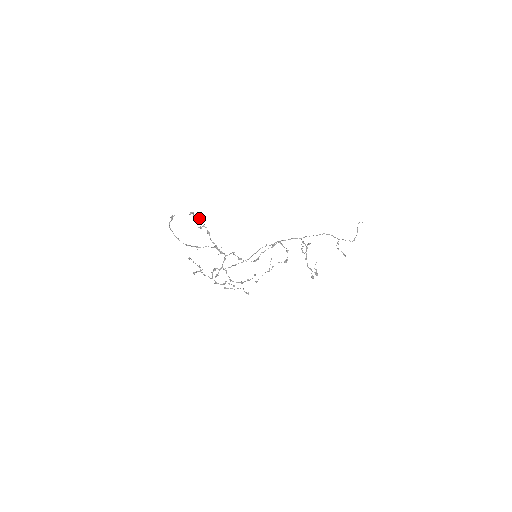
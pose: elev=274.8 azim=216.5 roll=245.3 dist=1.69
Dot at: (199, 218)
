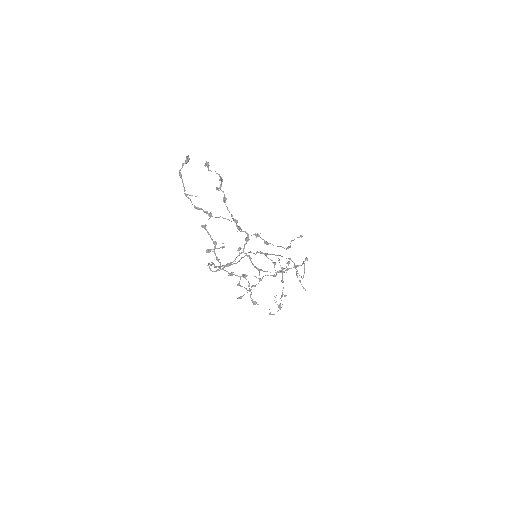
Dot at: (219, 174)
